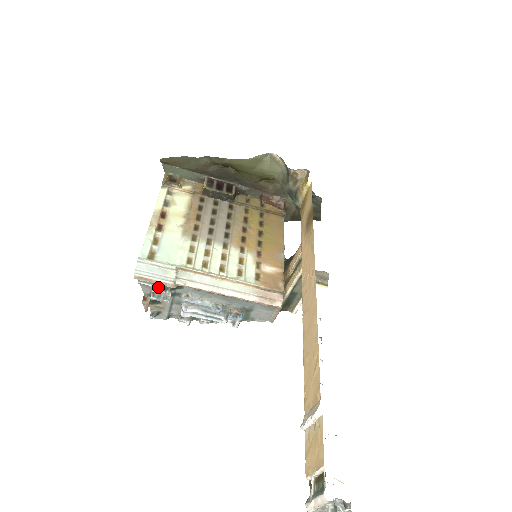
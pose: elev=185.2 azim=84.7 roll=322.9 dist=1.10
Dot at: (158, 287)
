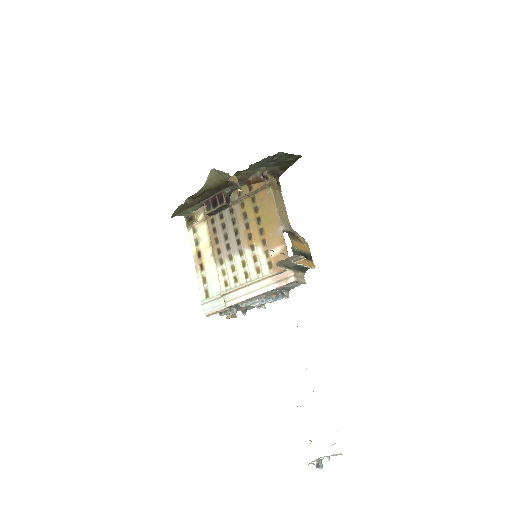
Dot at: (222, 312)
